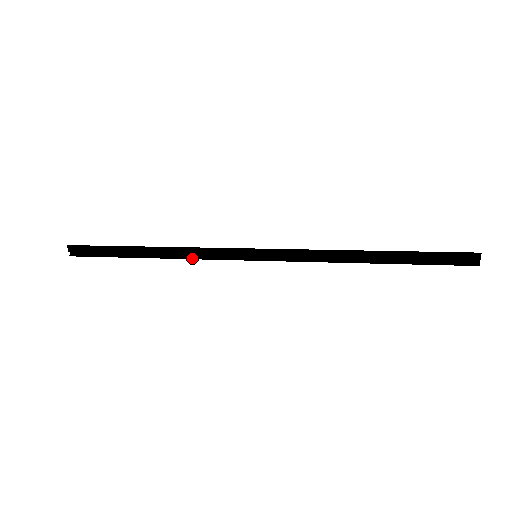
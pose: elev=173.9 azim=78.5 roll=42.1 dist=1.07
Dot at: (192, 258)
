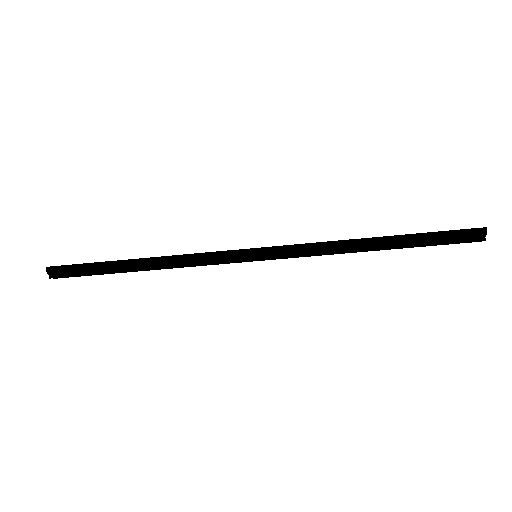
Dot at: (187, 266)
